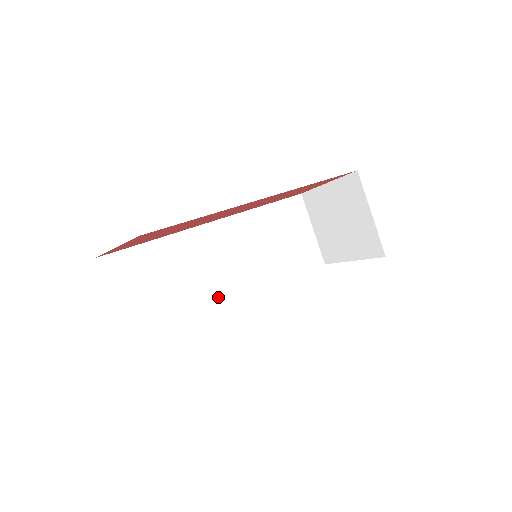
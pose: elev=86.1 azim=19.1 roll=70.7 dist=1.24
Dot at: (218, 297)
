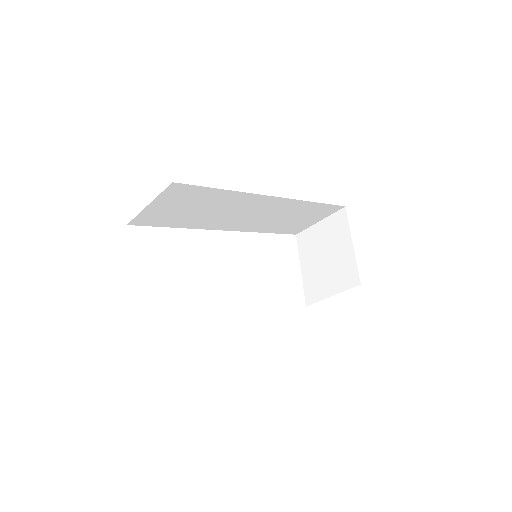
Dot at: (215, 223)
